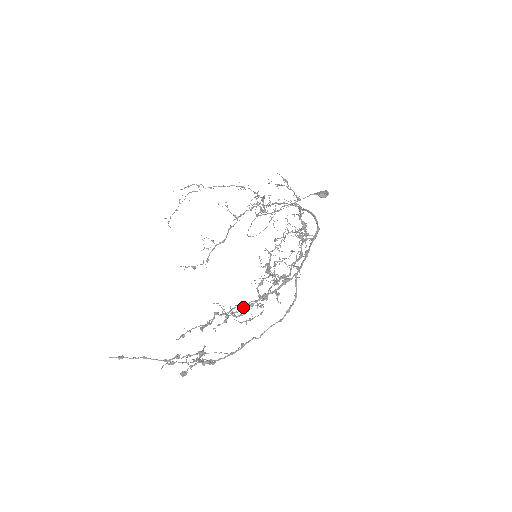
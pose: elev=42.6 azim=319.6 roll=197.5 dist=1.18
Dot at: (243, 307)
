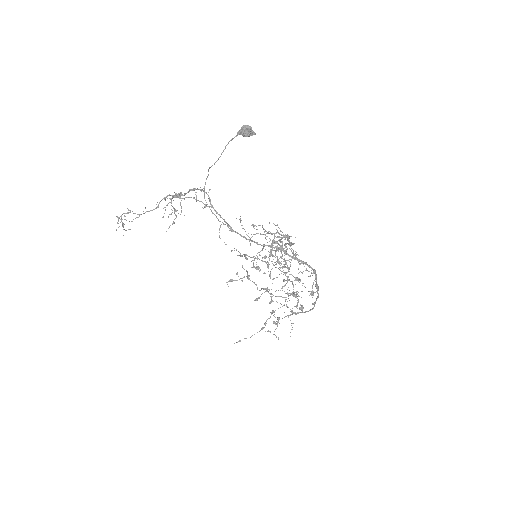
Dot at: (293, 313)
